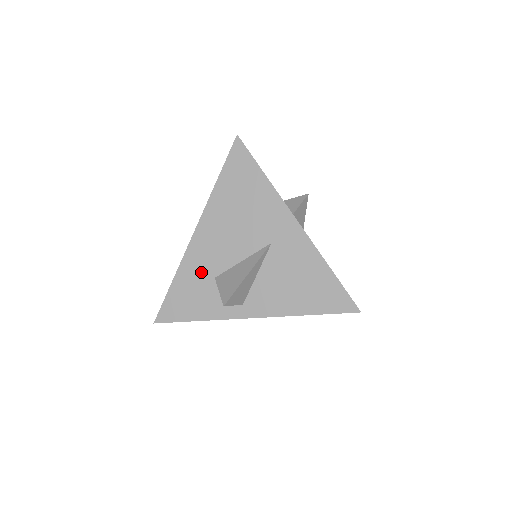
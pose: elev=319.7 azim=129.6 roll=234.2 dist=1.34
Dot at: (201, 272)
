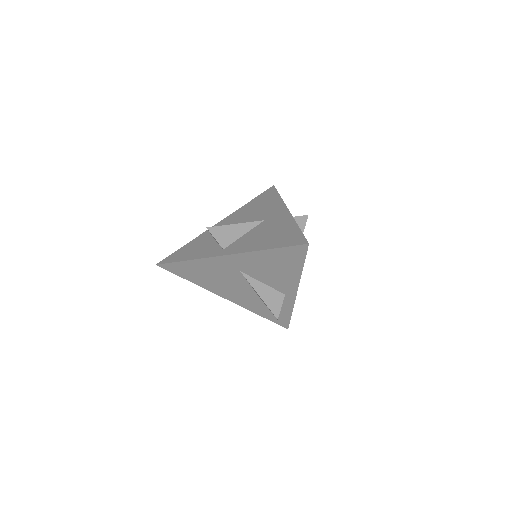
Dot at: (208, 238)
